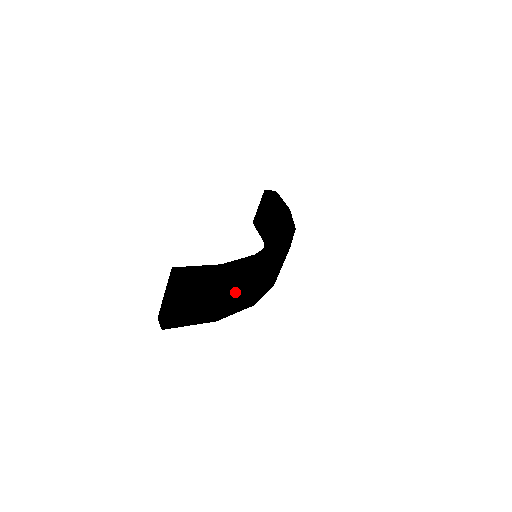
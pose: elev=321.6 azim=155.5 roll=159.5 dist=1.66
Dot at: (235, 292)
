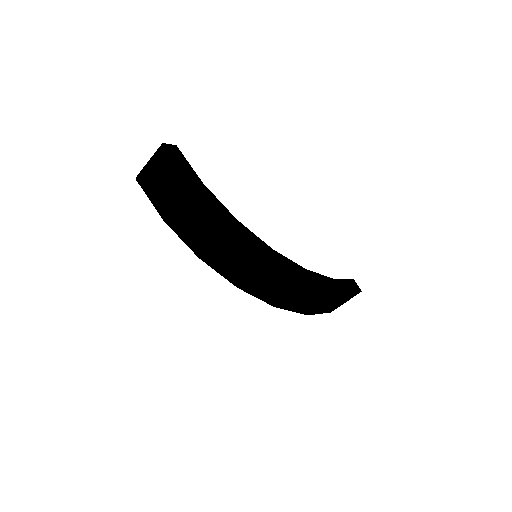
Dot at: (189, 209)
